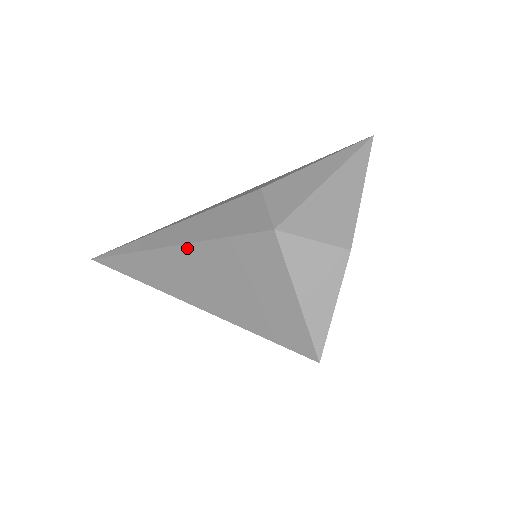
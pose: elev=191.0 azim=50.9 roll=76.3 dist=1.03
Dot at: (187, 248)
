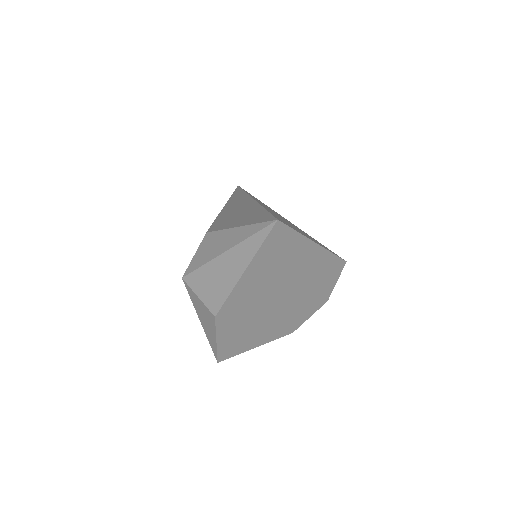
Dot at: occluded
